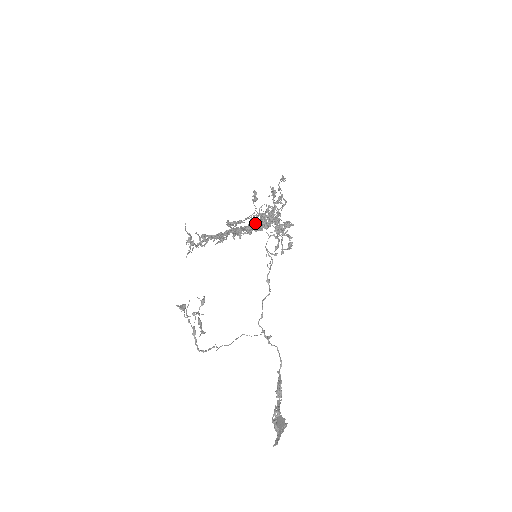
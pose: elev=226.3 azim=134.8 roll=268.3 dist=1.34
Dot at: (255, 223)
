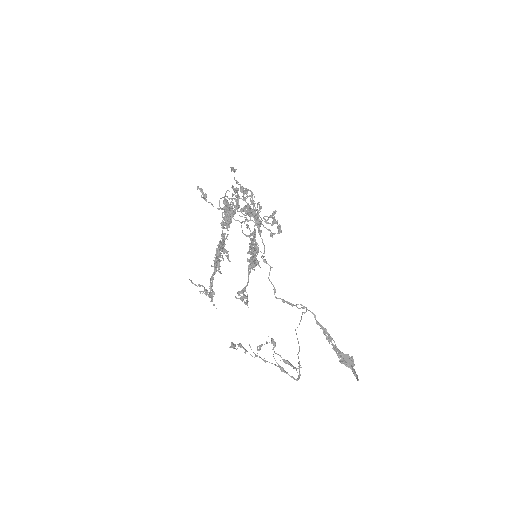
Dot at: (250, 236)
